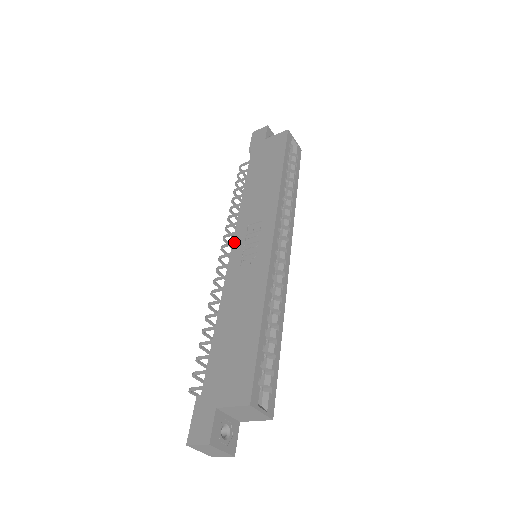
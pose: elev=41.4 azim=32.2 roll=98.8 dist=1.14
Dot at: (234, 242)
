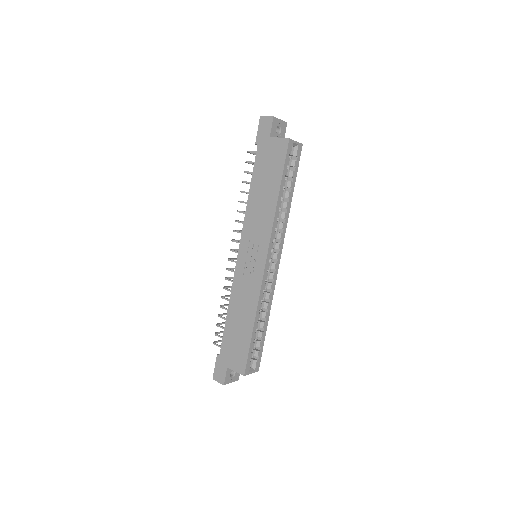
Dot at: (240, 248)
